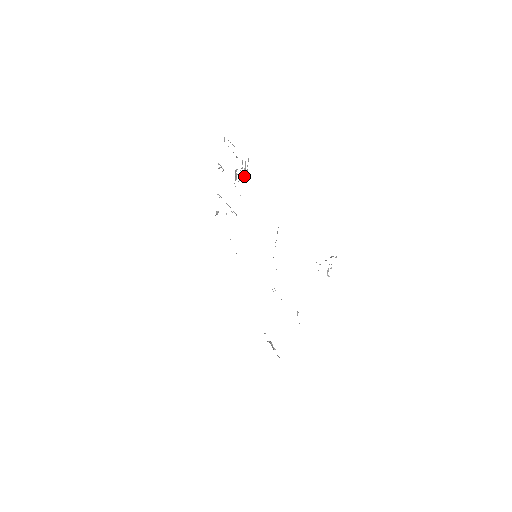
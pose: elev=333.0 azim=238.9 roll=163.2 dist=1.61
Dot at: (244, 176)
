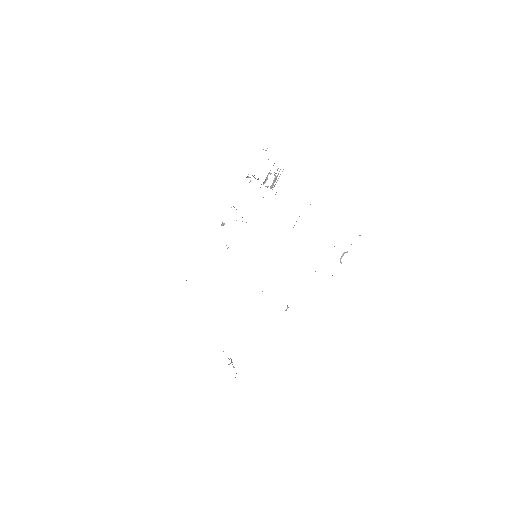
Dot at: (272, 184)
